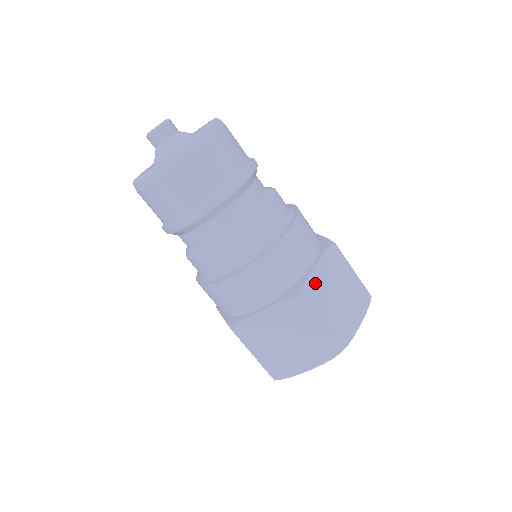
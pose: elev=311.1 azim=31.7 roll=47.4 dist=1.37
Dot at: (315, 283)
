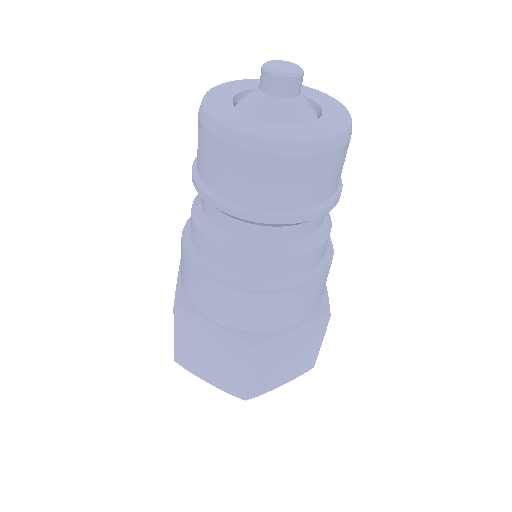
Dot at: (280, 343)
